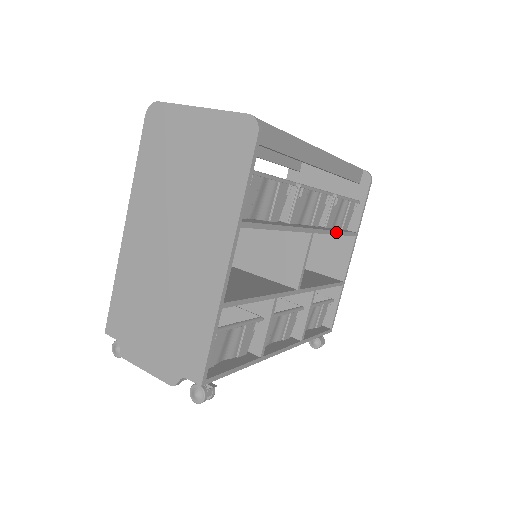
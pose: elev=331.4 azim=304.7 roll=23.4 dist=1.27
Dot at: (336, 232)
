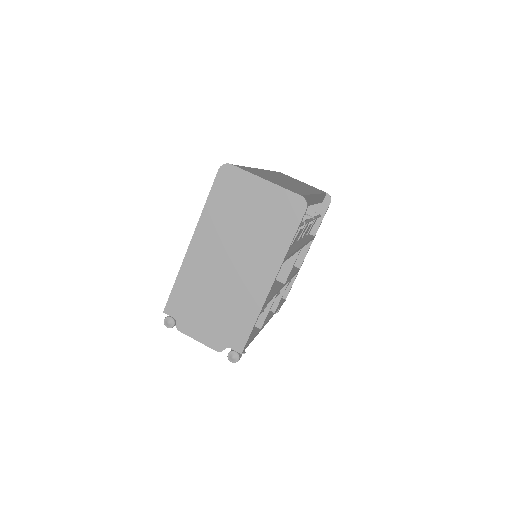
Dot at: (308, 242)
